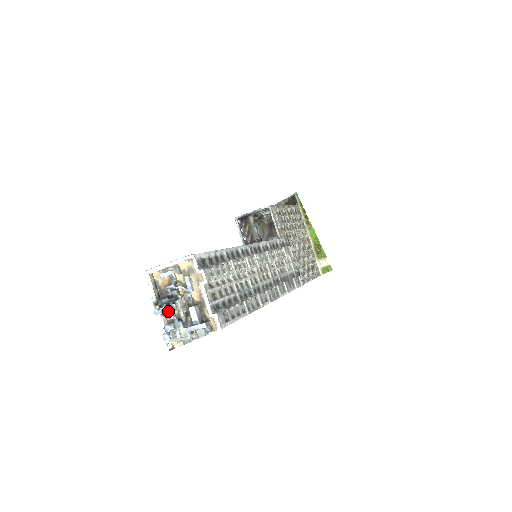
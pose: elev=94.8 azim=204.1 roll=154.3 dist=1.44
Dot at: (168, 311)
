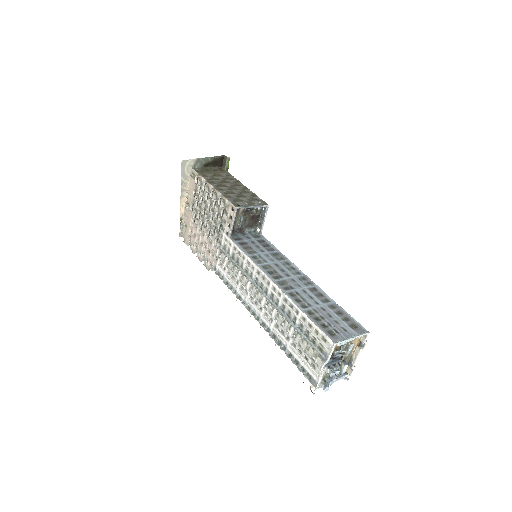
Dot at: (335, 371)
